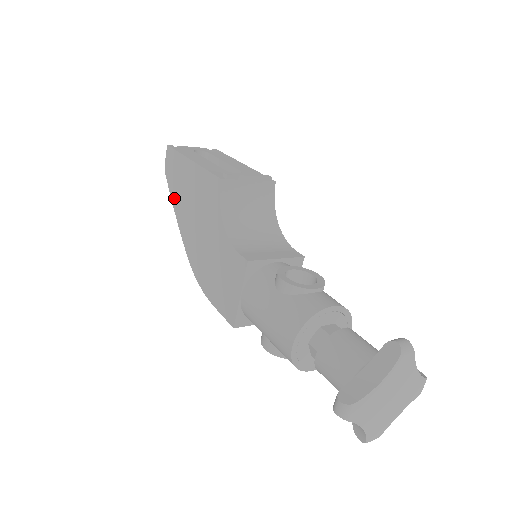
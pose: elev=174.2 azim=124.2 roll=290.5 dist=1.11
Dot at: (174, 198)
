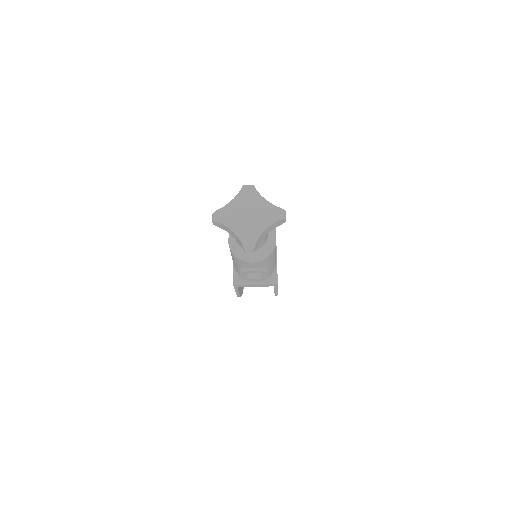
Dot at: occluded
